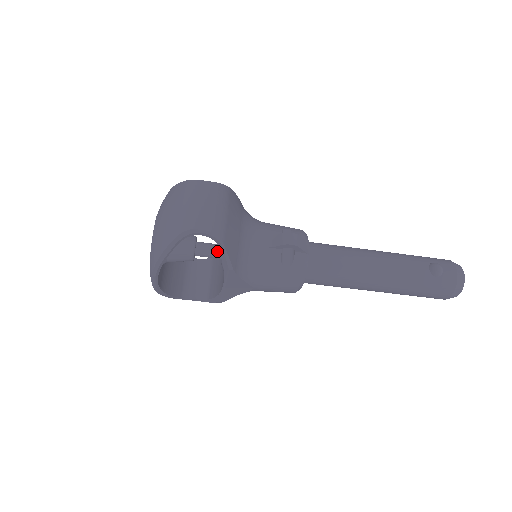
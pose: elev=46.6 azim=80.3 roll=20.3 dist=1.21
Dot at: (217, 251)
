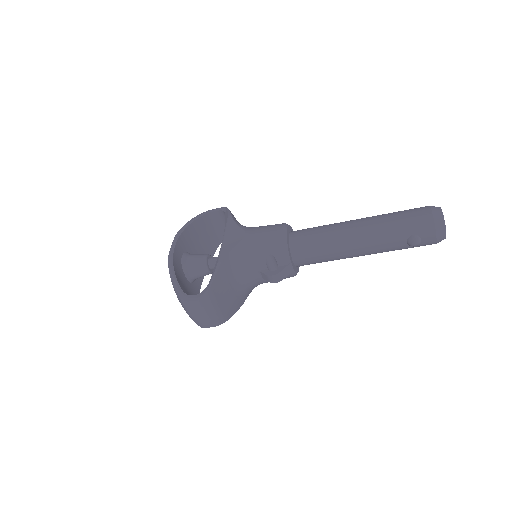
Dot at: occluded
